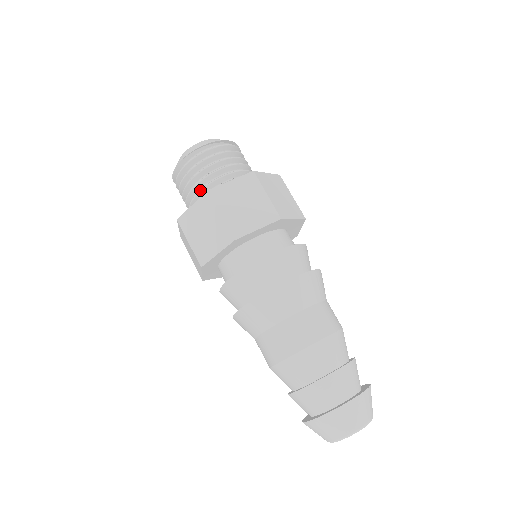
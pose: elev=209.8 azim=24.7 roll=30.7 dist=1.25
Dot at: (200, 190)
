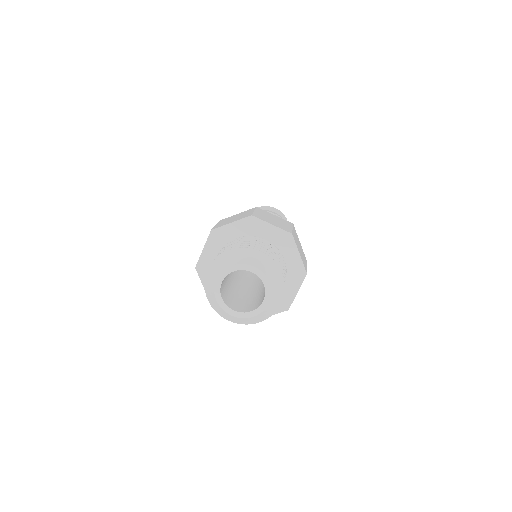
Dot at: occluded
